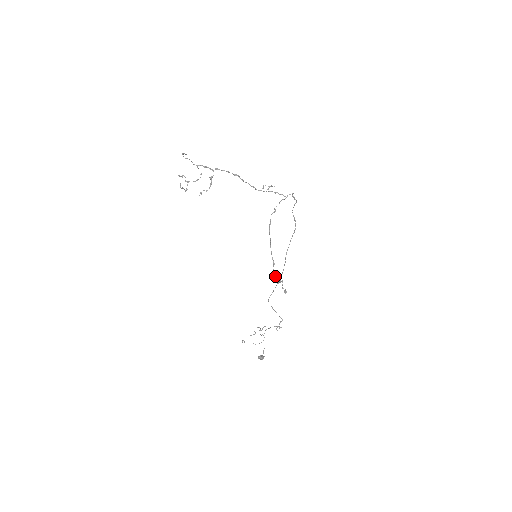
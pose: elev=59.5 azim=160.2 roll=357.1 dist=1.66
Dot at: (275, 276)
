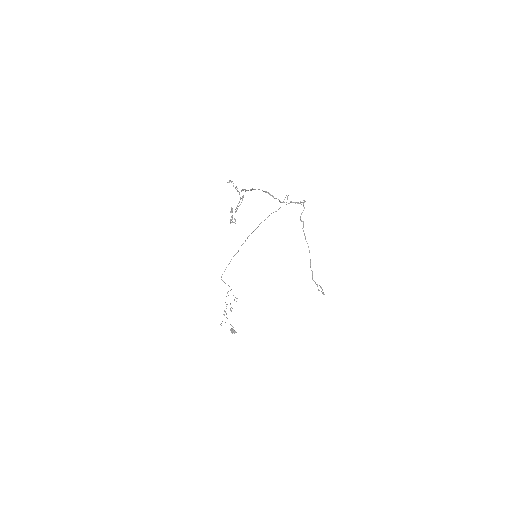
Dot at: (317, 284)
